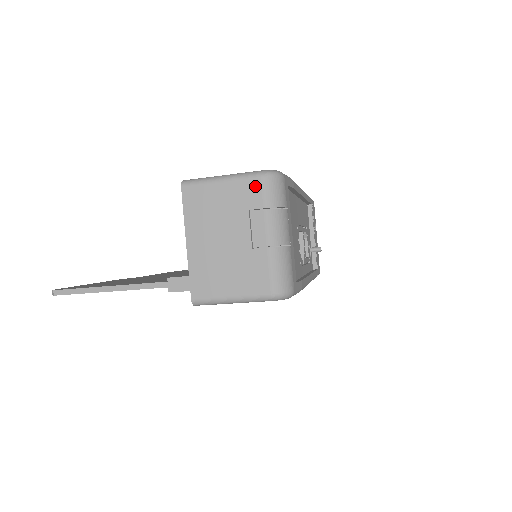
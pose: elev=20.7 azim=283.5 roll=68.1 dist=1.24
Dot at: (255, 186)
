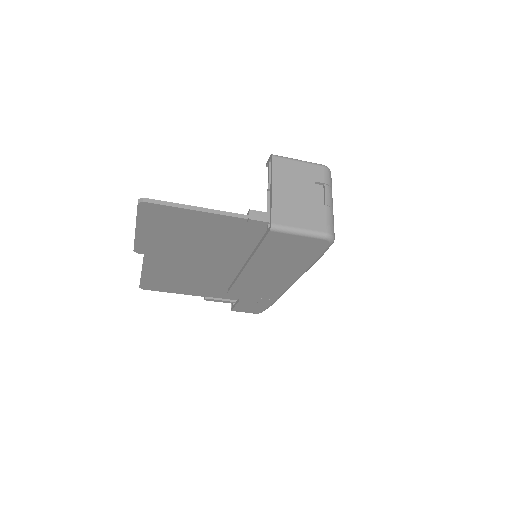
Dot at: (320, 170)
